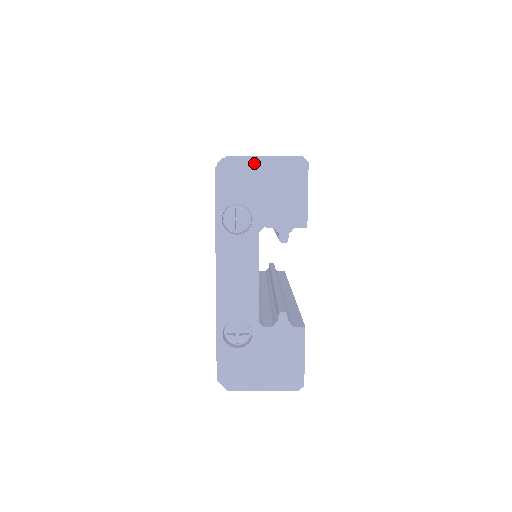
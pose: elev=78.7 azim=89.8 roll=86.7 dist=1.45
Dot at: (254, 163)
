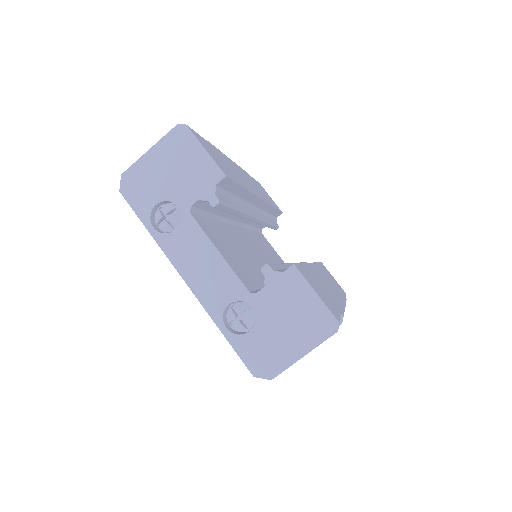
Dot at: (145, 162)
